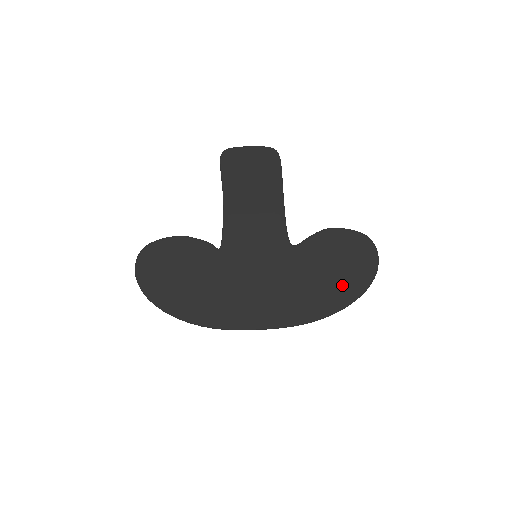
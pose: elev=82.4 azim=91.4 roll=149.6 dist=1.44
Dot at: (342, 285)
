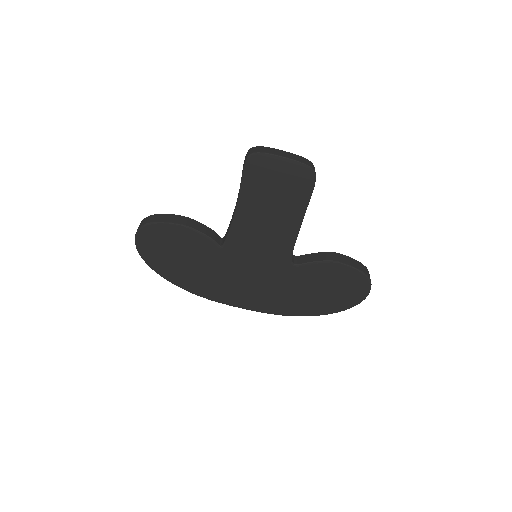
Dot at: (325, 303)
